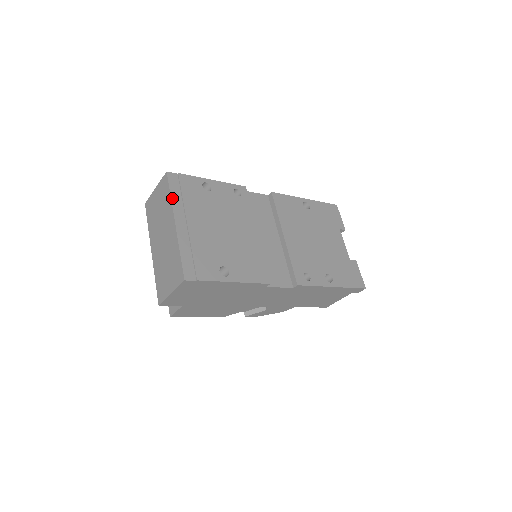
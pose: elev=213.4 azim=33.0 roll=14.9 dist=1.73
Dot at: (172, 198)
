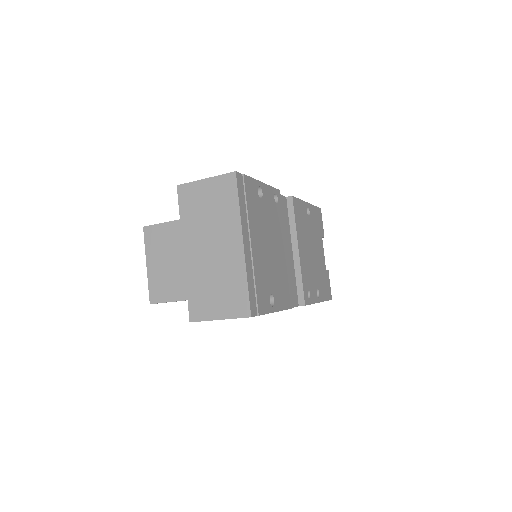
Dot at: (240, 209)
